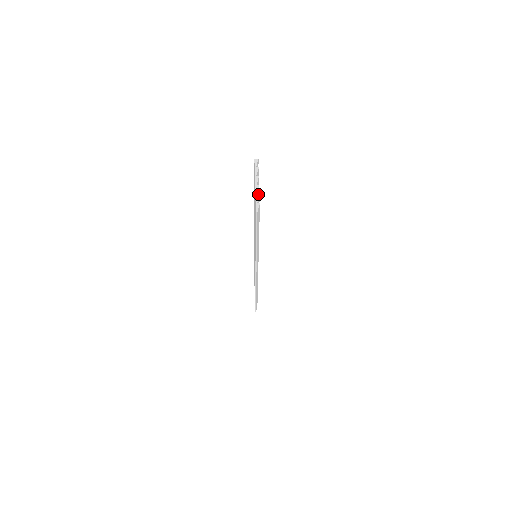
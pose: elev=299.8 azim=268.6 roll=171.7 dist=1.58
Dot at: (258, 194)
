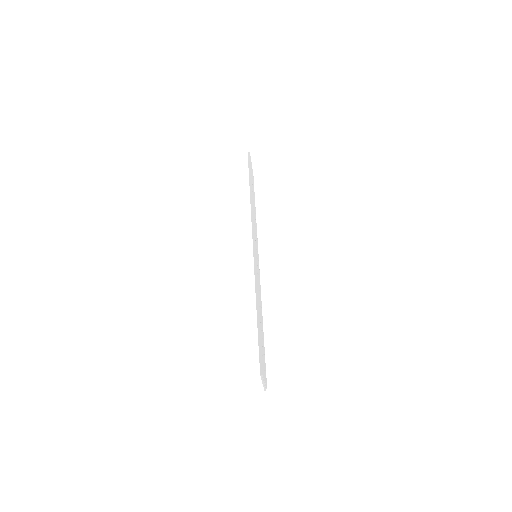
Dot at: (265, 386)
